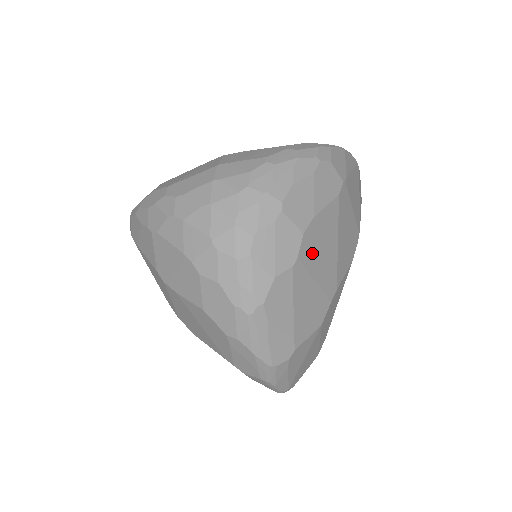
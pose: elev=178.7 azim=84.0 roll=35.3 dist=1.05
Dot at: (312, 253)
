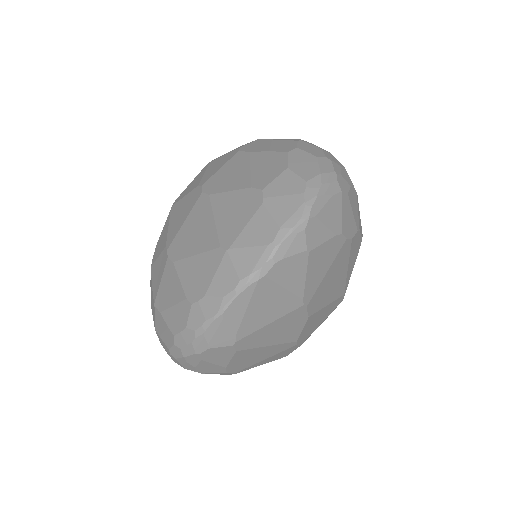
Dot at: (246, 364)
